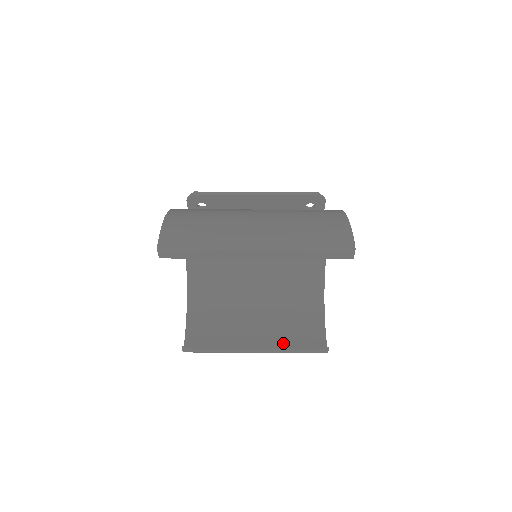
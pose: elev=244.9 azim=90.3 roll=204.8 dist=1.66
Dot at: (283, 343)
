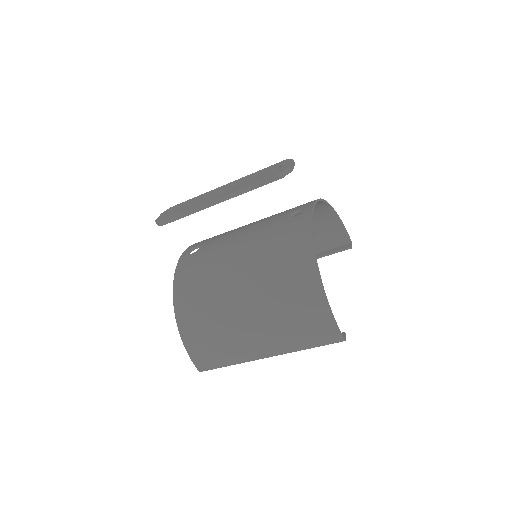
Dot at: occluded
